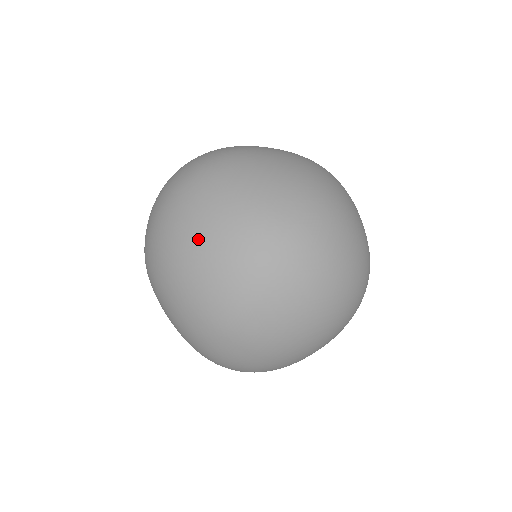
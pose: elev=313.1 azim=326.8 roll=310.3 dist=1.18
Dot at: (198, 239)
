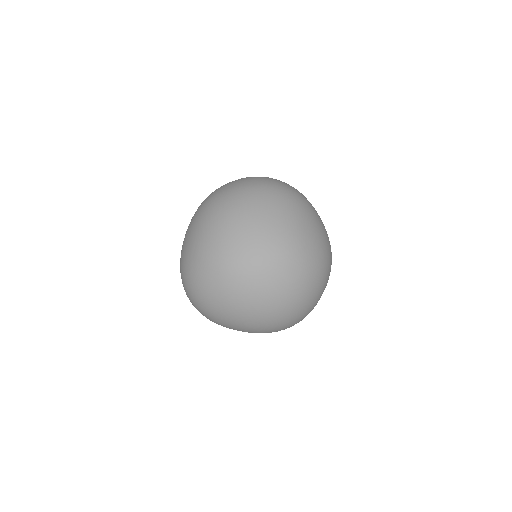
Dot at: (258, 218)
